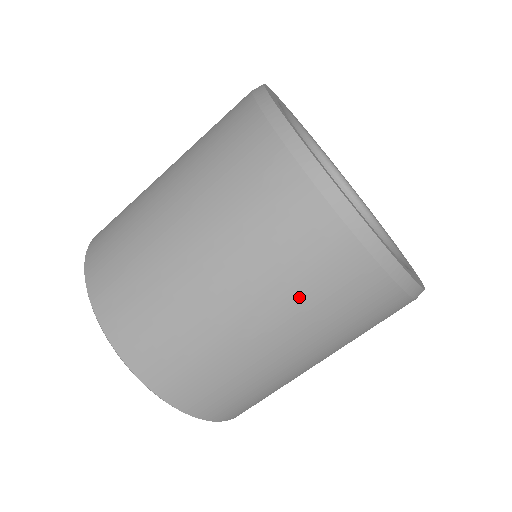
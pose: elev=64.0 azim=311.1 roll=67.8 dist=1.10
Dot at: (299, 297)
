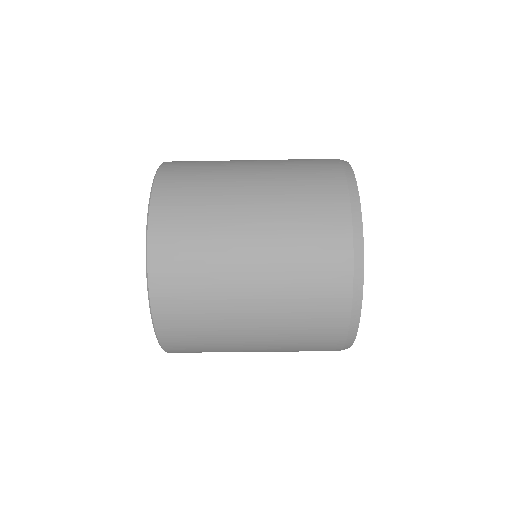
Dot at: (294, 289)
